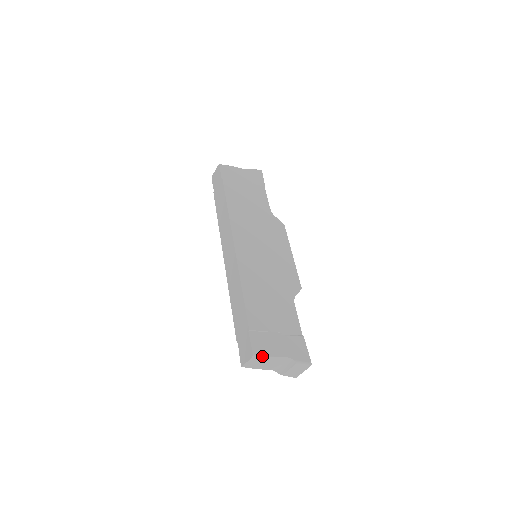
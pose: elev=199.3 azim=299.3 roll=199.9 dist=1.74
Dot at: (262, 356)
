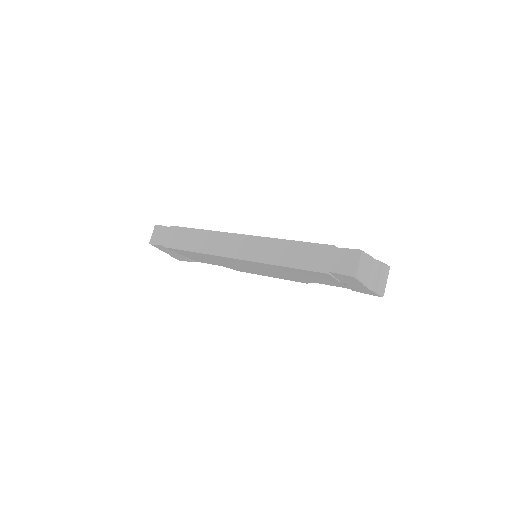
Dot at: (365, 253)
